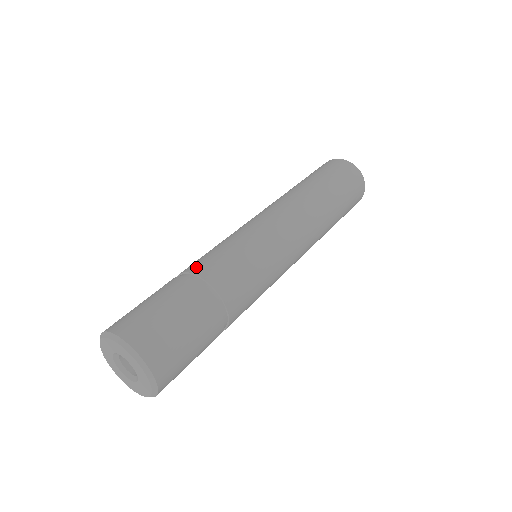
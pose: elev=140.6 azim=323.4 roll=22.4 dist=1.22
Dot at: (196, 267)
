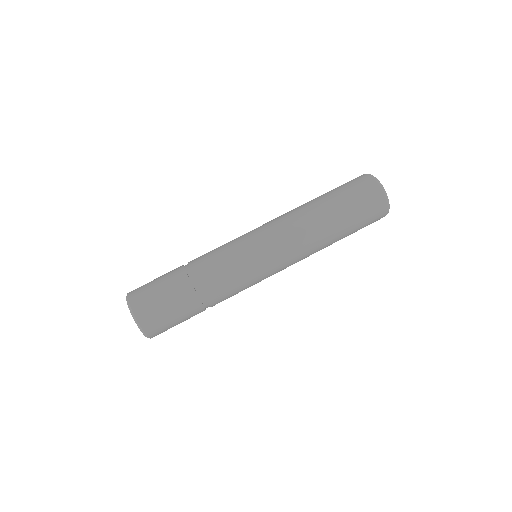
Dot at: (198, 269)
